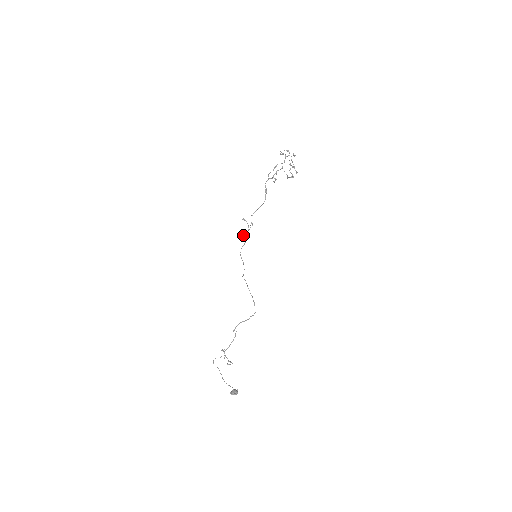
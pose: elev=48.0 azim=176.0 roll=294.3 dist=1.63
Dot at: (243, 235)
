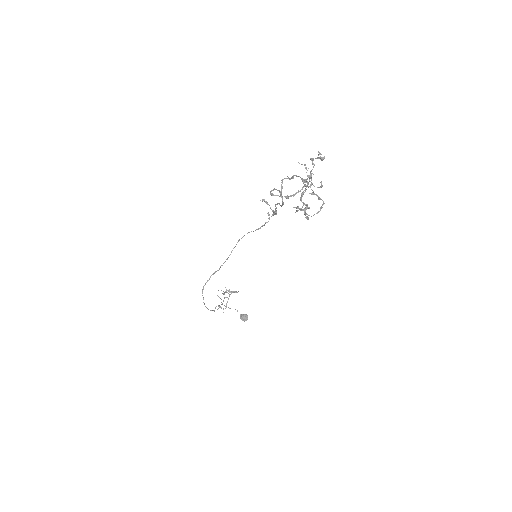
Dot at: (268, 214)
